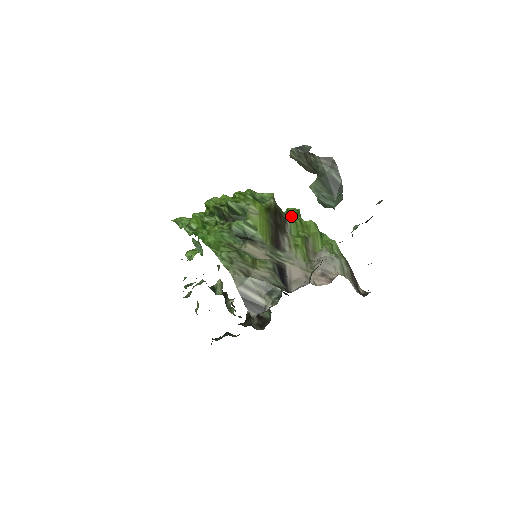
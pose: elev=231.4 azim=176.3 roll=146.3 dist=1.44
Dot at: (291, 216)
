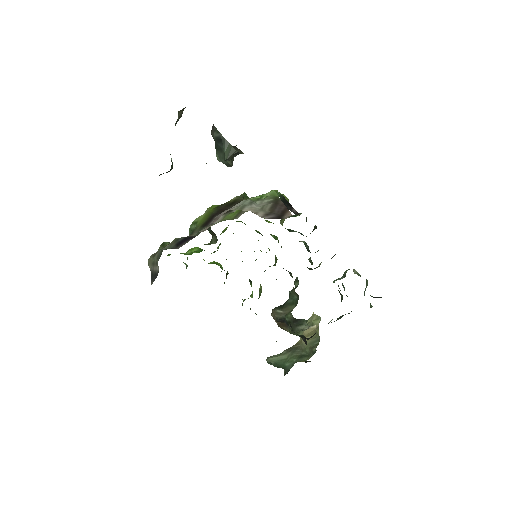
Dot at: occluded
